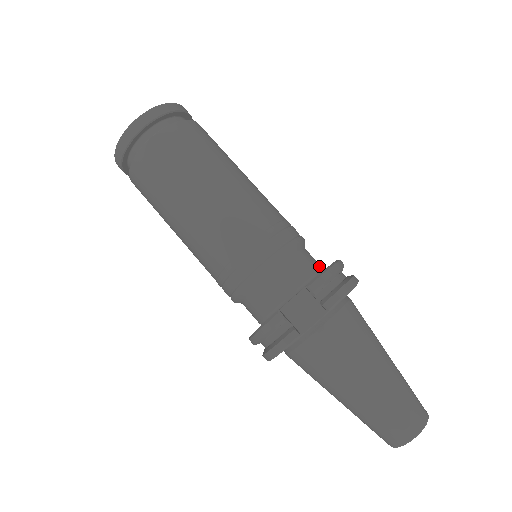
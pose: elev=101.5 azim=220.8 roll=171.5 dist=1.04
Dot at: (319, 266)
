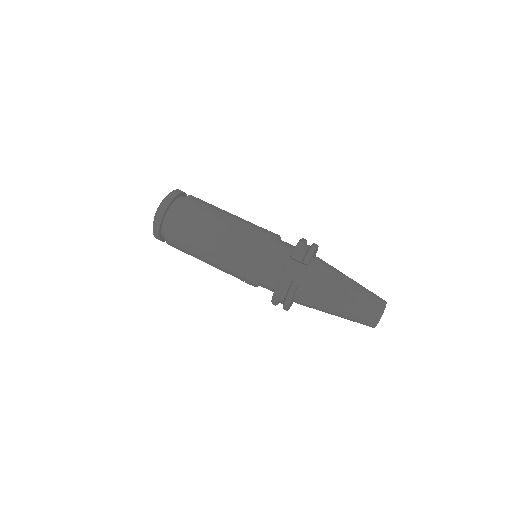
Dot at: (293, 246)
